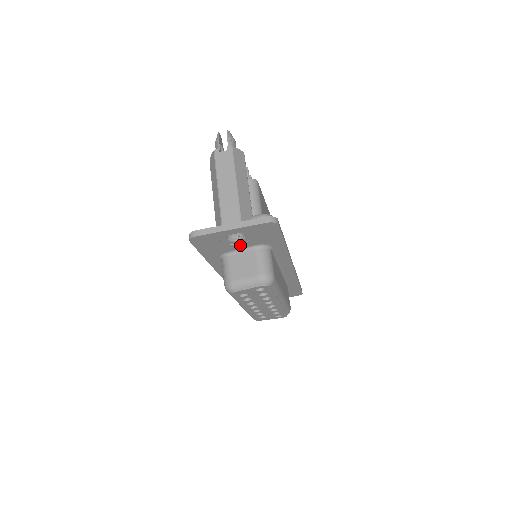
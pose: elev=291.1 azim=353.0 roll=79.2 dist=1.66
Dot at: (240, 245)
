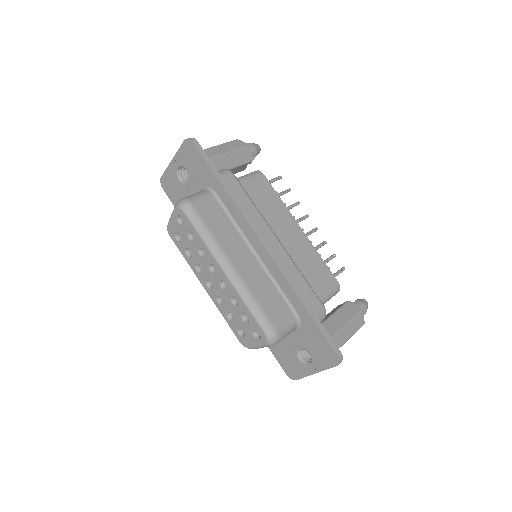
Dot at: (193, 191)
